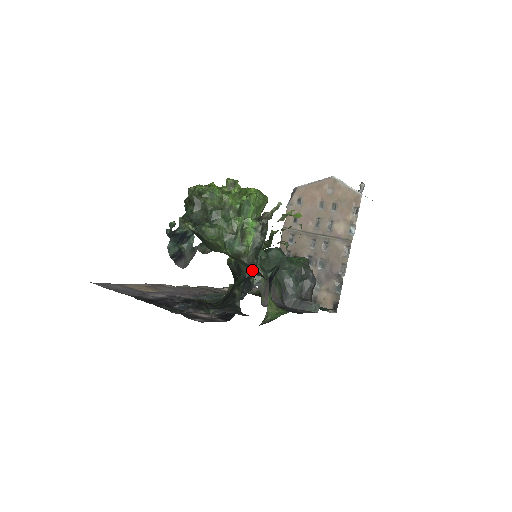
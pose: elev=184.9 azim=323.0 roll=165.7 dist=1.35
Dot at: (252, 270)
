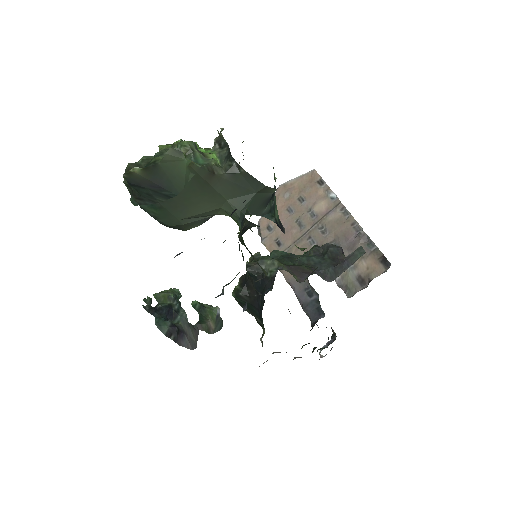
Dot at: (242, 193)
